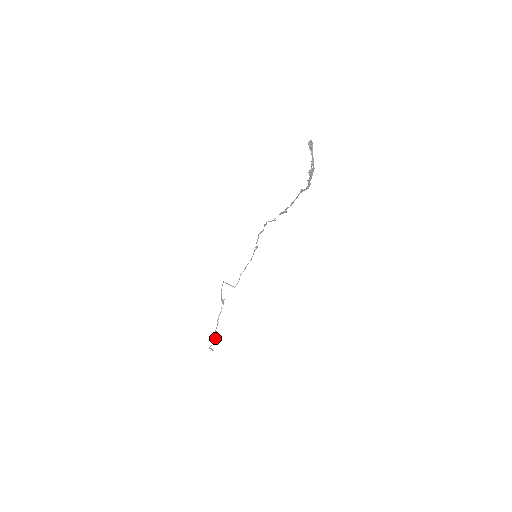
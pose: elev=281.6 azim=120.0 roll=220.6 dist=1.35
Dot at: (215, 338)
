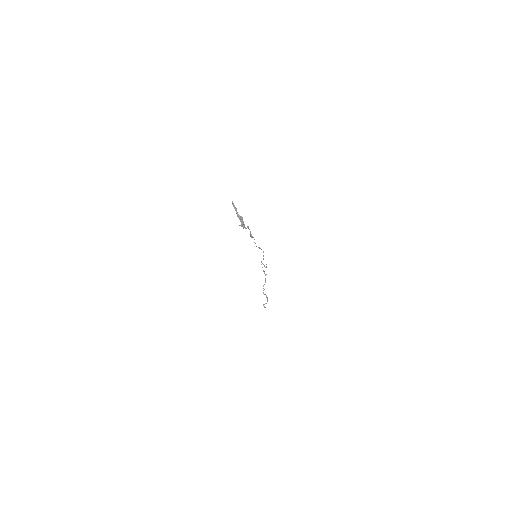
Dot at: occluded
